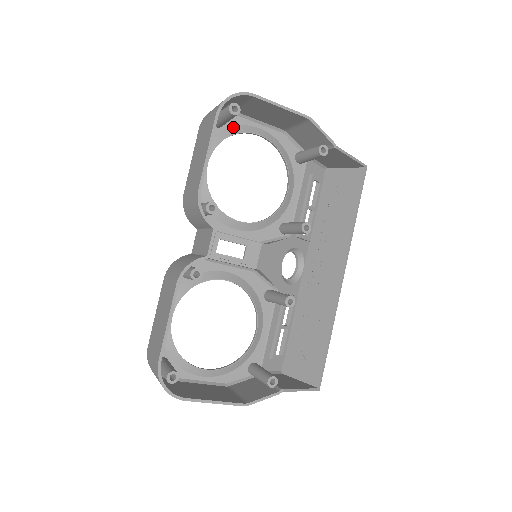
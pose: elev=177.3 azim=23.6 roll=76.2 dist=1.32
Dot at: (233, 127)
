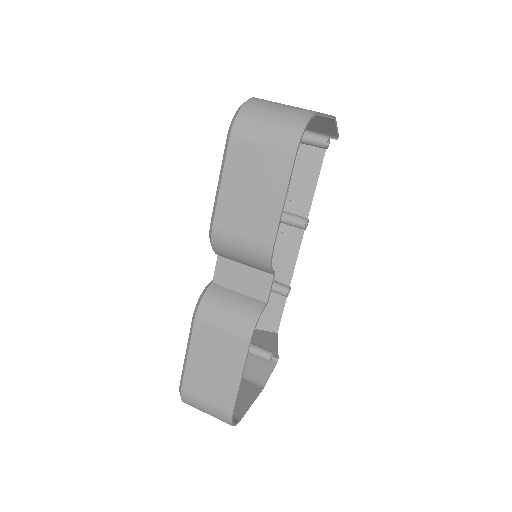
Dot at: occluded
